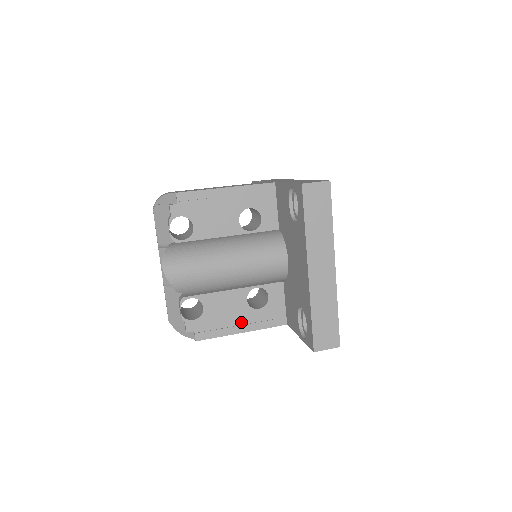
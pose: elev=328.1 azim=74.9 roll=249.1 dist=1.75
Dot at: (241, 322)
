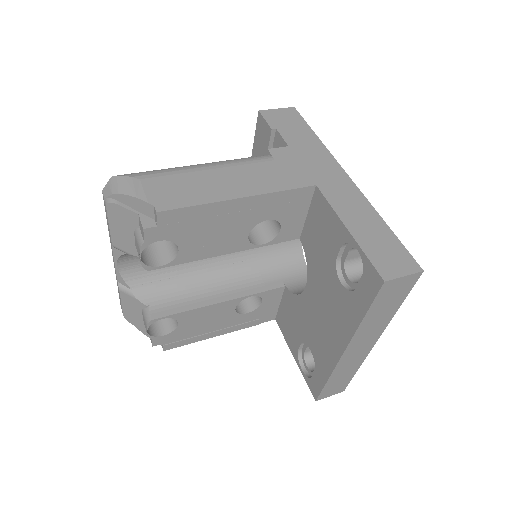
Dot at: (222, 327)
